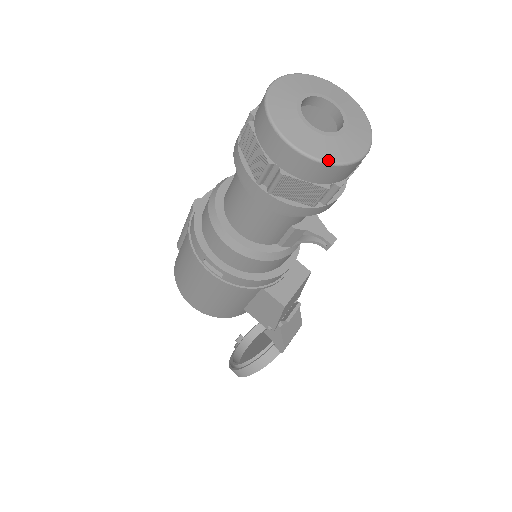
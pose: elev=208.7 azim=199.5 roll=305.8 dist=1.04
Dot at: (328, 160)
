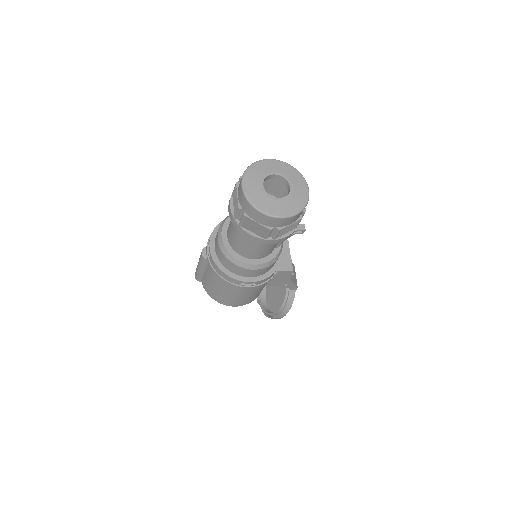
Dot at: (299, 210)
